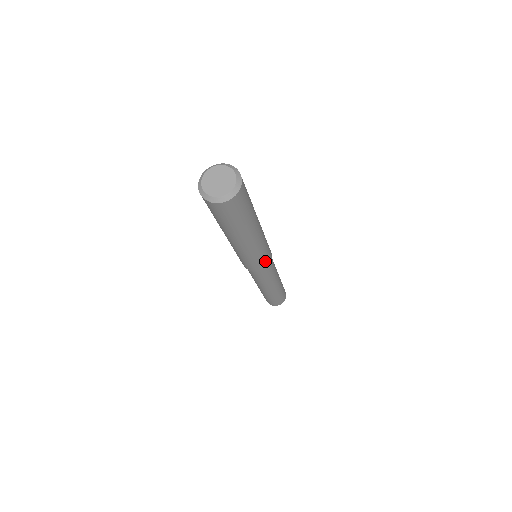
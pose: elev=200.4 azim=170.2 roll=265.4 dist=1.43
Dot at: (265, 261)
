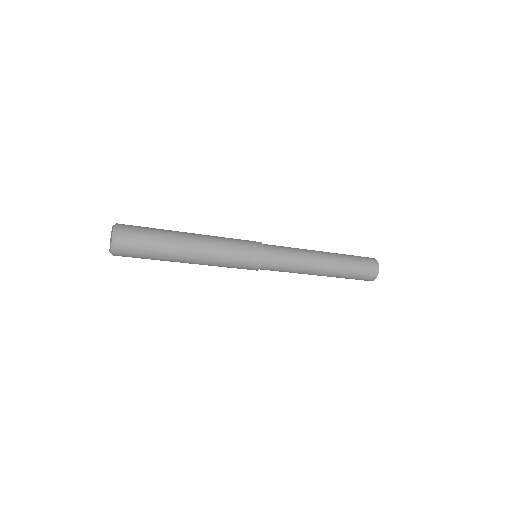
Dot at: (247, 267)
